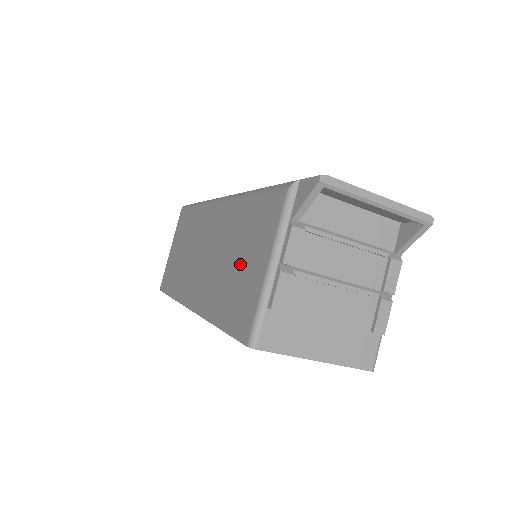
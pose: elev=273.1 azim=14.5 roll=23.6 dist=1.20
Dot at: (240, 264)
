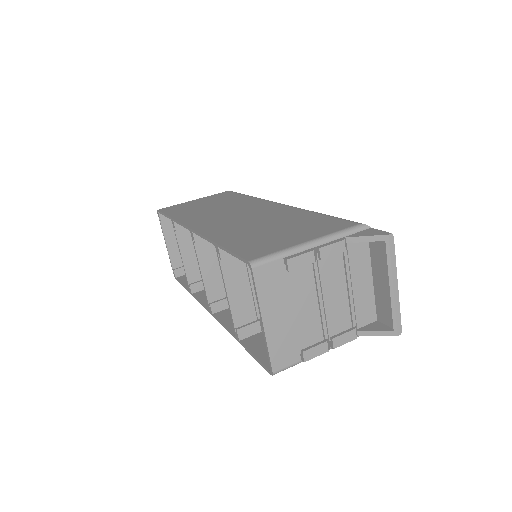
Dot at: (277, 231)
